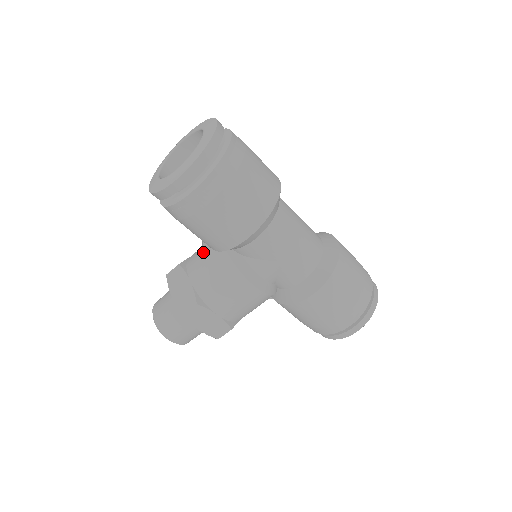
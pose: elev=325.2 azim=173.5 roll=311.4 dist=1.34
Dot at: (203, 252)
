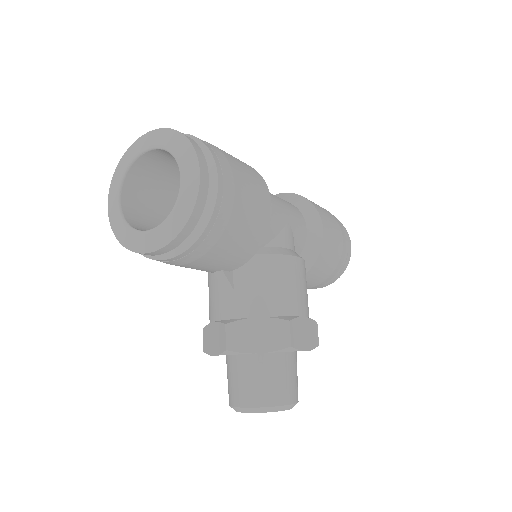
Dot at: (232, 287)
